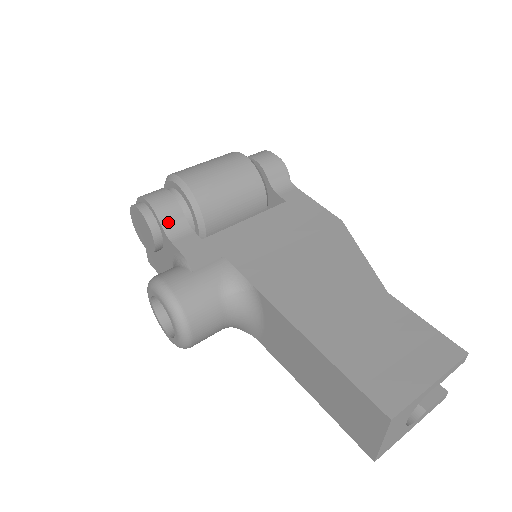
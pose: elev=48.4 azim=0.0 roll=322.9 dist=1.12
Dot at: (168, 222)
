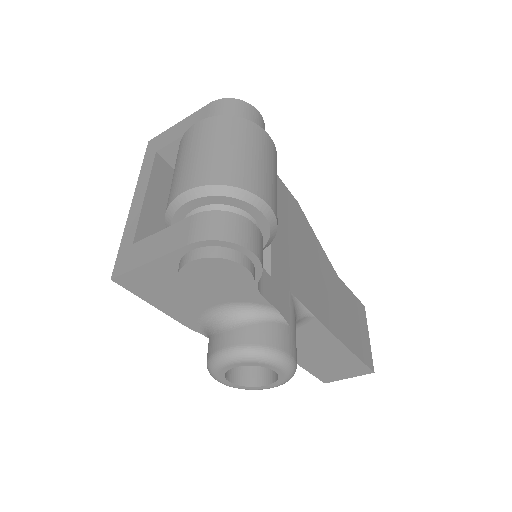
Dot at: occluded
